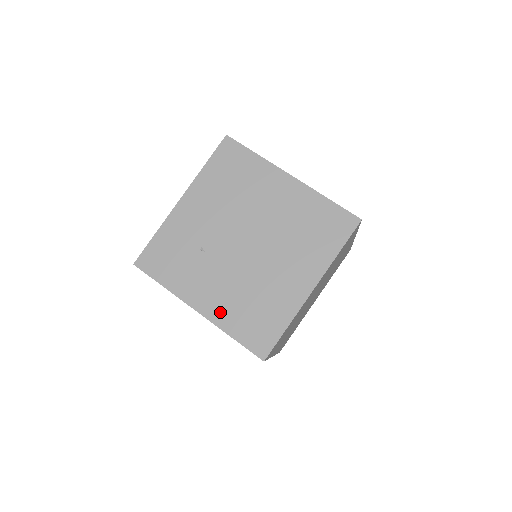
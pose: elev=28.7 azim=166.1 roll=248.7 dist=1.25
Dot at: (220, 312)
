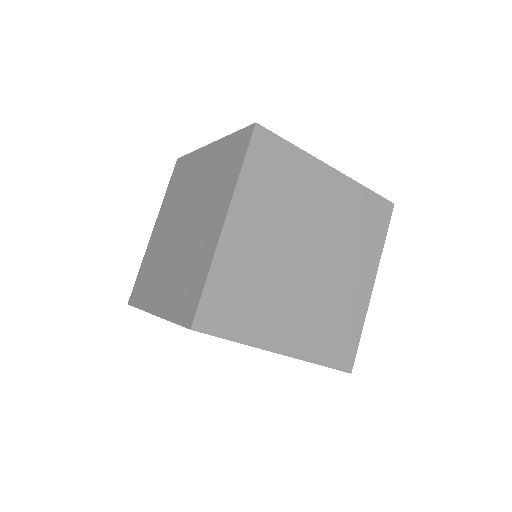
Dot at: (166, 303)
